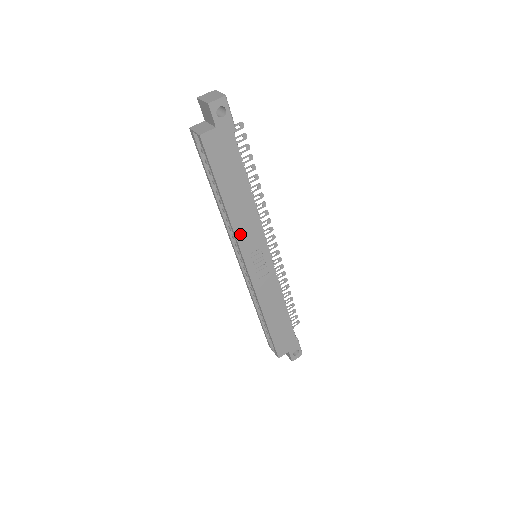
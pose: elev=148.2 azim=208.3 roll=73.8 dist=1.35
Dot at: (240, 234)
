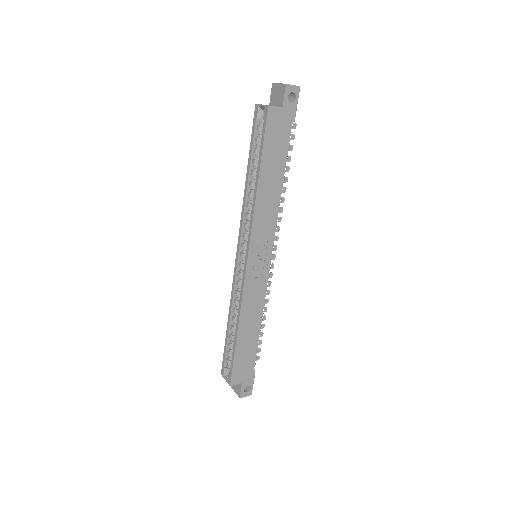
Dot at: (257, 219)
